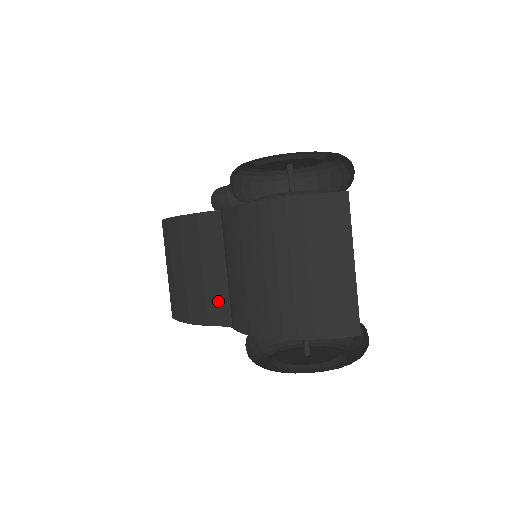
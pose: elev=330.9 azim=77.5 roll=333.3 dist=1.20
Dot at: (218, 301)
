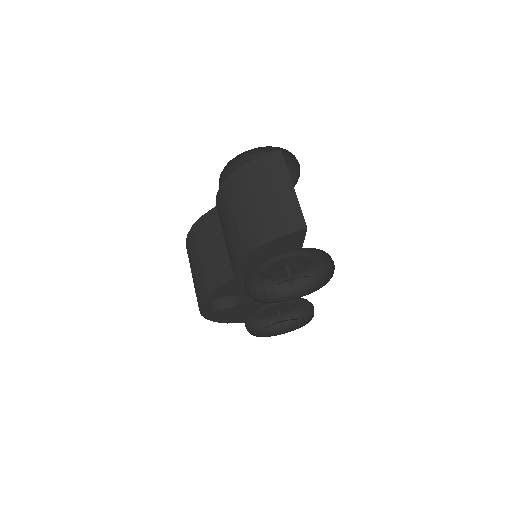
Dot at: (223, 265)
